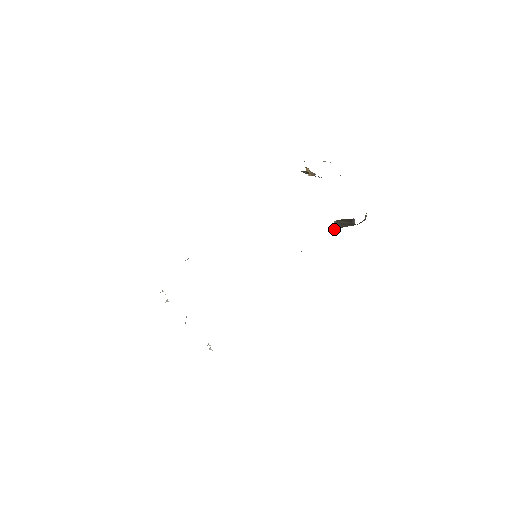
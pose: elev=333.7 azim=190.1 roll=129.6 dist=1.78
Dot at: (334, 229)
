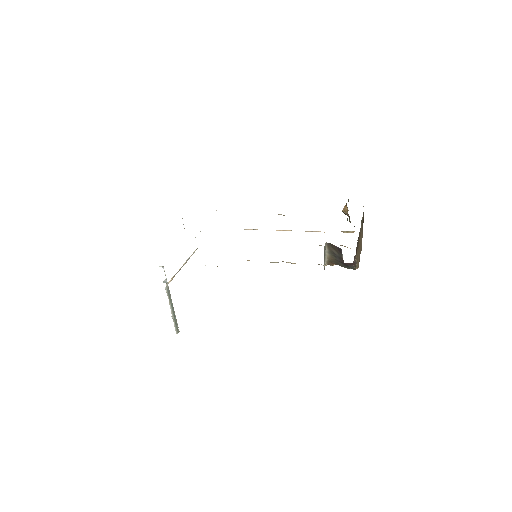
Dot at: (328, 260)
